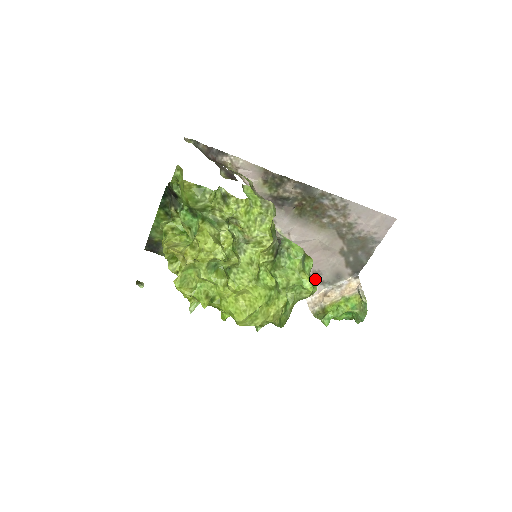
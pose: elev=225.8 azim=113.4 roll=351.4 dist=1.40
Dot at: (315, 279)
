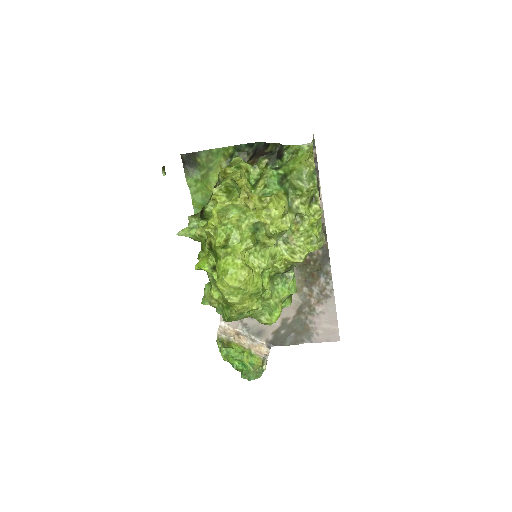
Dot at: occluded
